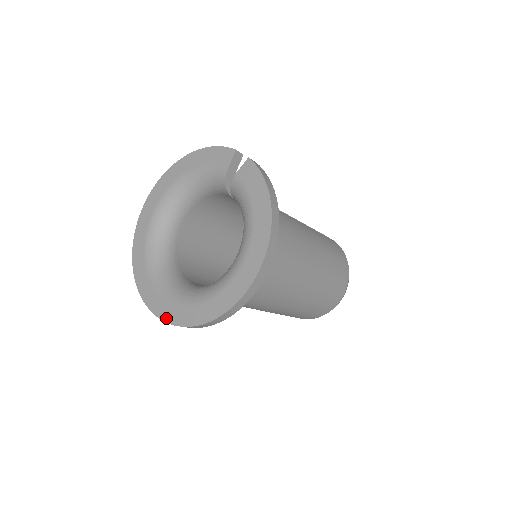
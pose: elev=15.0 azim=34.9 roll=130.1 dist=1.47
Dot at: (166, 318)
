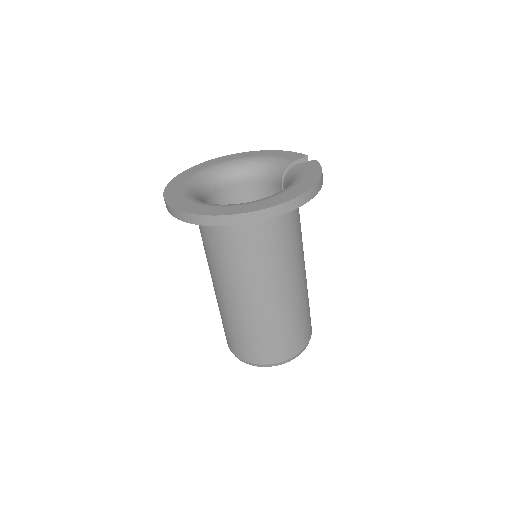
Dot at: (179, 207)
